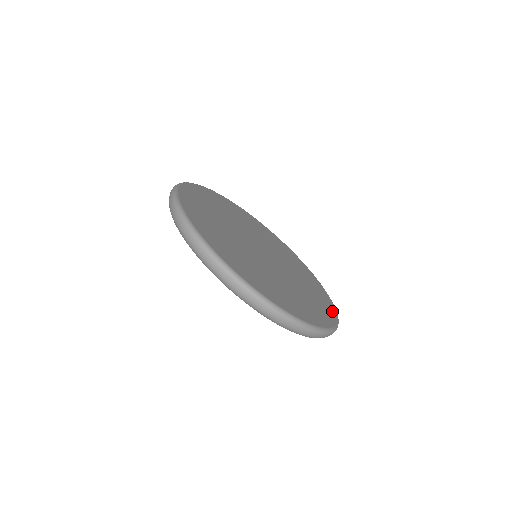
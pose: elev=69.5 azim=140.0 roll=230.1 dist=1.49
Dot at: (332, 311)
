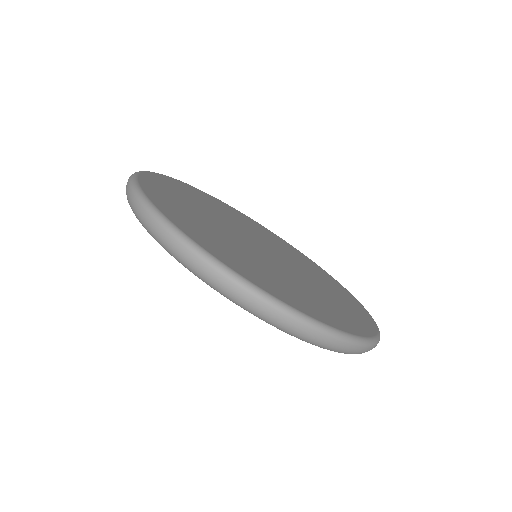
Dot at: (368, 328)
